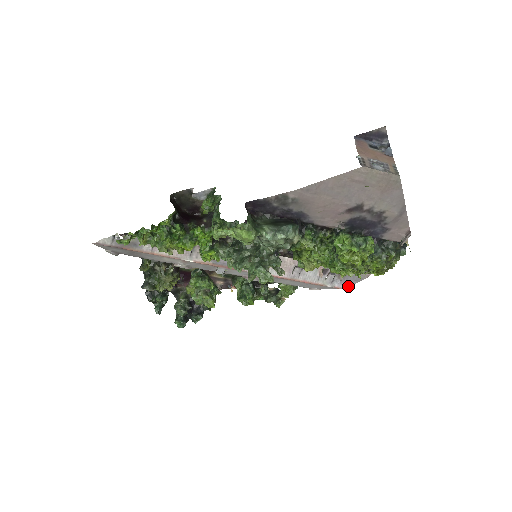
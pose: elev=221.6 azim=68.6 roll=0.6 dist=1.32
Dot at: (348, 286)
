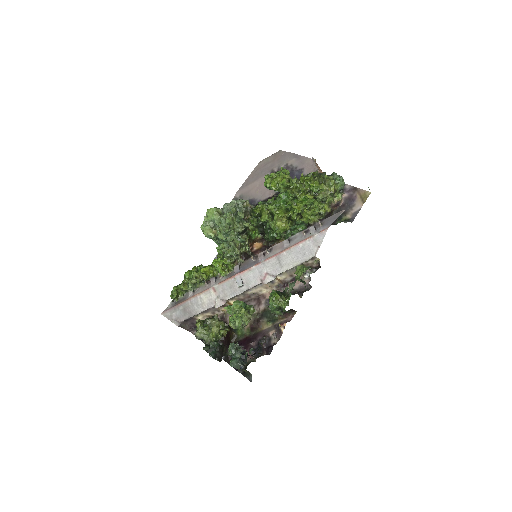
Dot at: occluded
